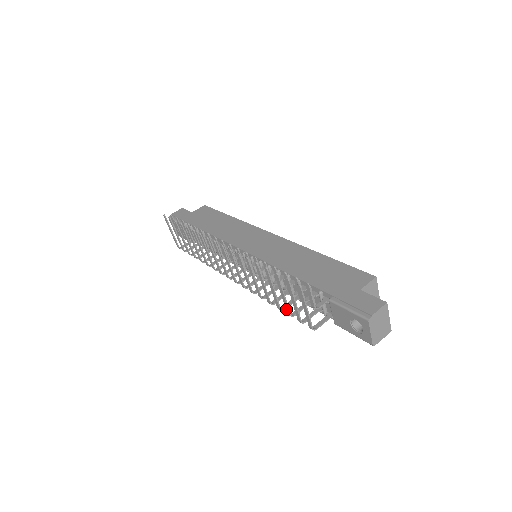
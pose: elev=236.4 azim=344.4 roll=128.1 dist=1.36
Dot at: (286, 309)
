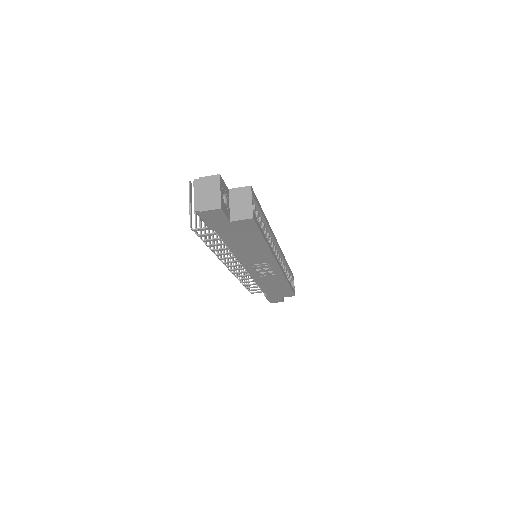
Dot at: (201, 233)
